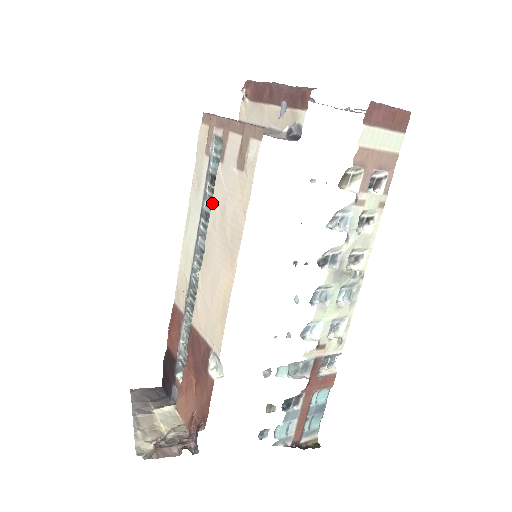
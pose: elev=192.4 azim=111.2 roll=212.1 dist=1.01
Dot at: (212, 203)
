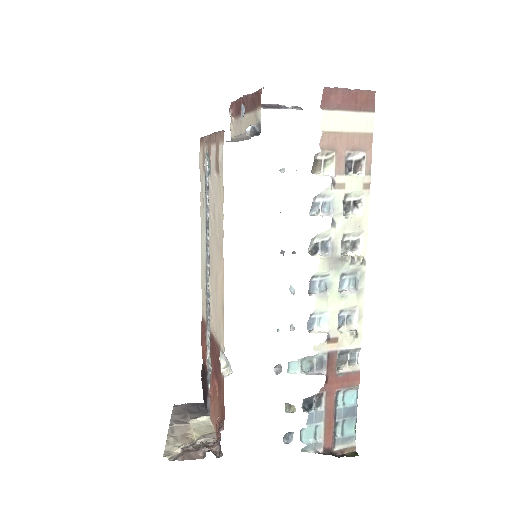
Dot at: (209, 212)
